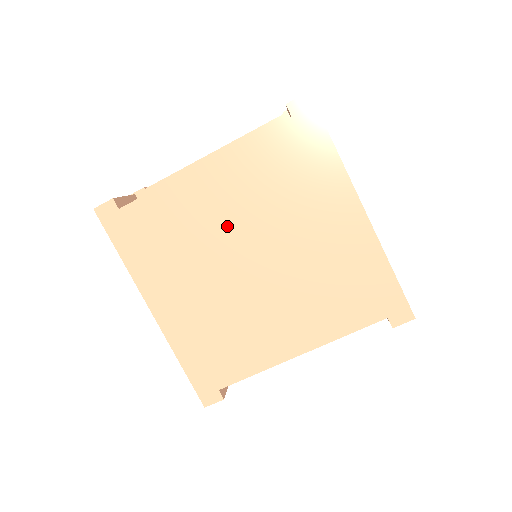
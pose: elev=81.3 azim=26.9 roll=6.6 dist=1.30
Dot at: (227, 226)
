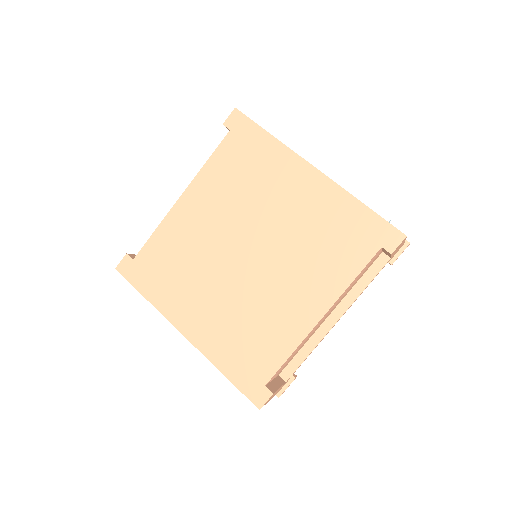
Dot at: (216, 233)
